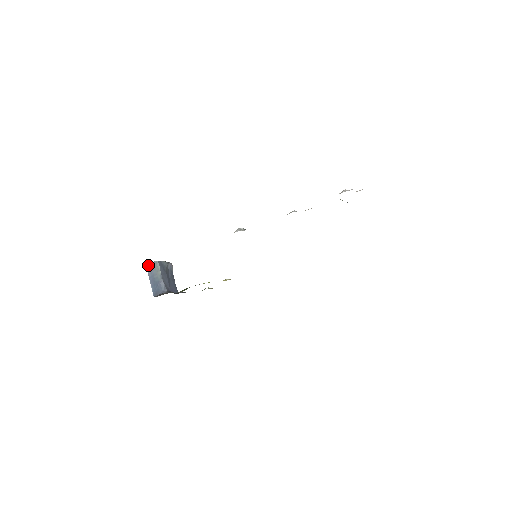
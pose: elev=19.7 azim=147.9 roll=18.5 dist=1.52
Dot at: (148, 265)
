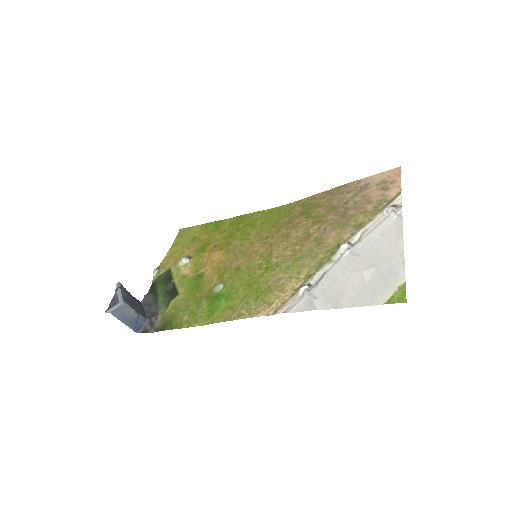
Dot at: (113, 312)
